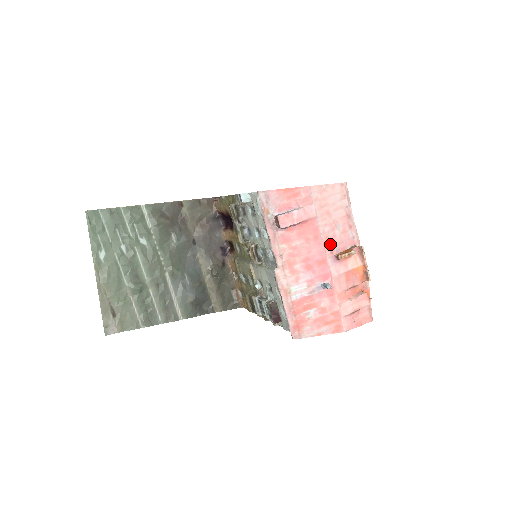
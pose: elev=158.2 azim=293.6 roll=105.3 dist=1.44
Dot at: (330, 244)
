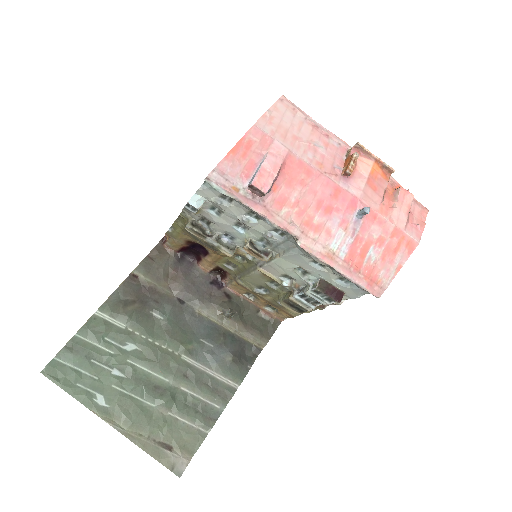
Dot at: (327, 168)
